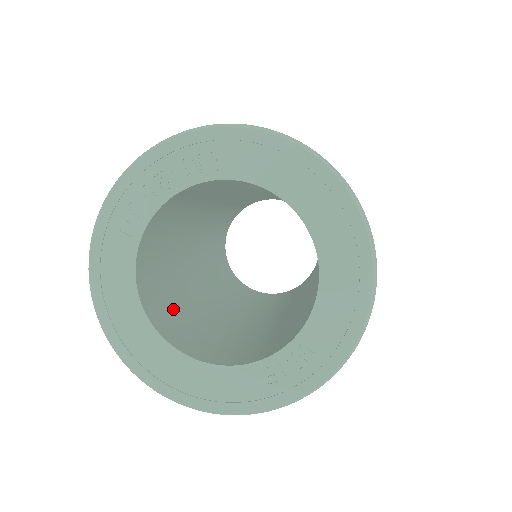
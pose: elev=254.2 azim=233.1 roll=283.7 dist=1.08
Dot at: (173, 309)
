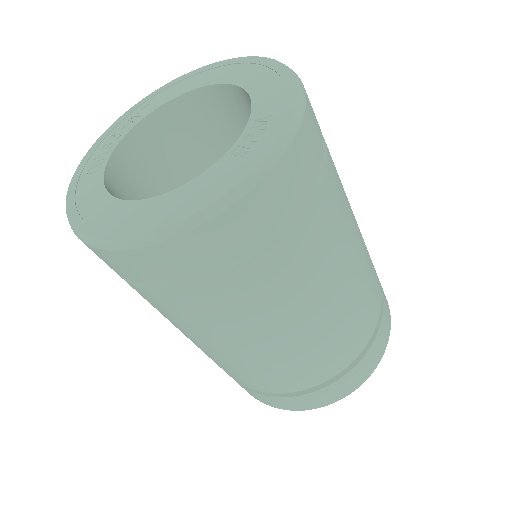
Dot at: occluded
